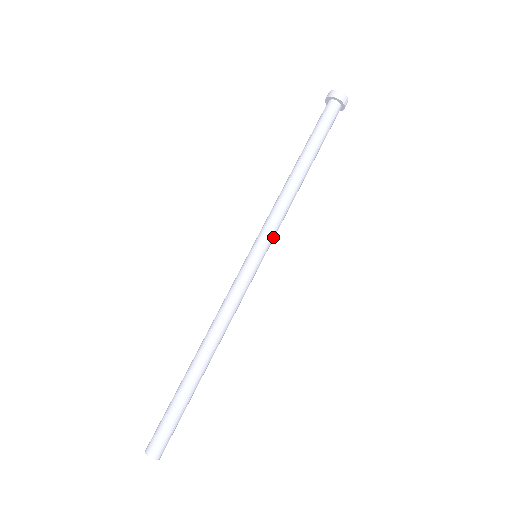
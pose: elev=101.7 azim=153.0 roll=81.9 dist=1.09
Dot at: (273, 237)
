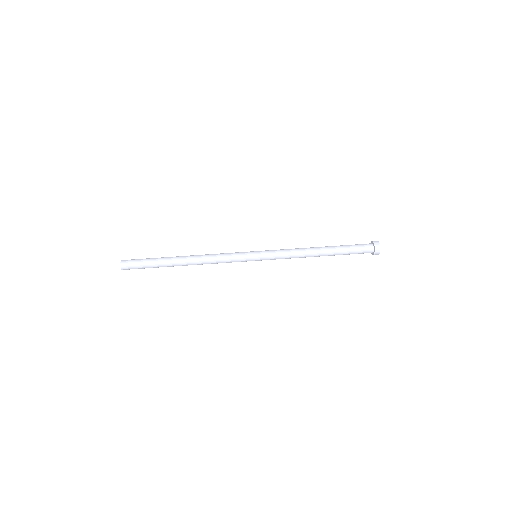
Dot at: (272, 259)
